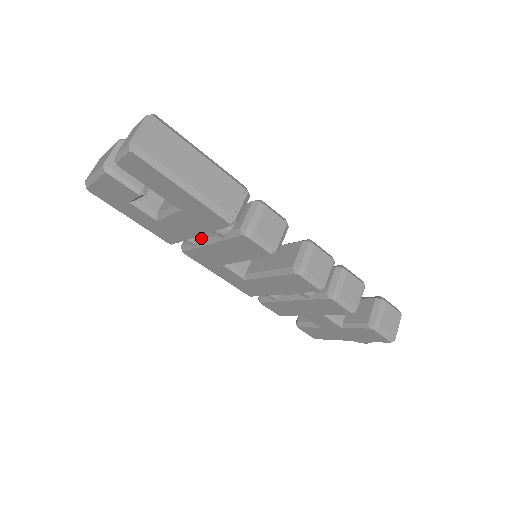
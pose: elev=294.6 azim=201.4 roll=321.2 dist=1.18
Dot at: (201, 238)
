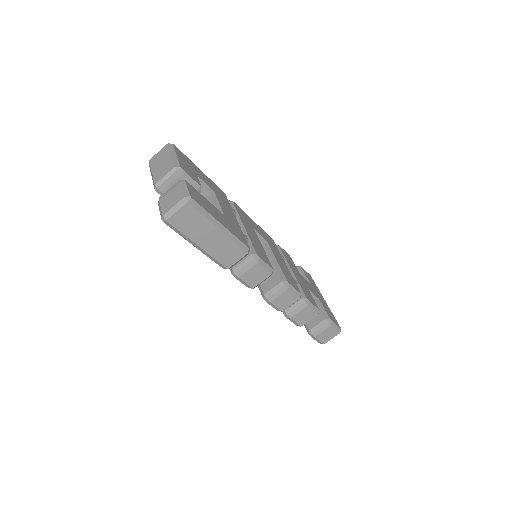
Dot at: occluded
